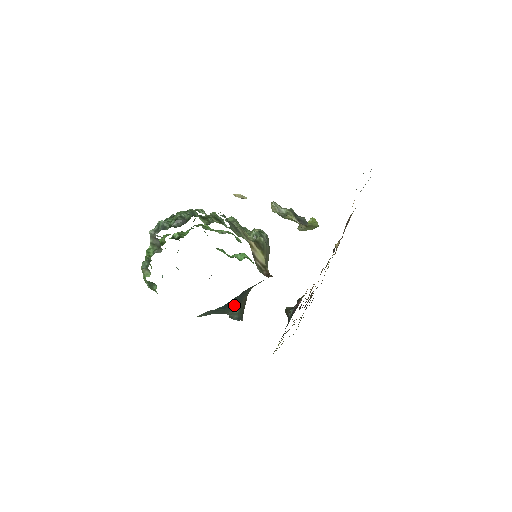
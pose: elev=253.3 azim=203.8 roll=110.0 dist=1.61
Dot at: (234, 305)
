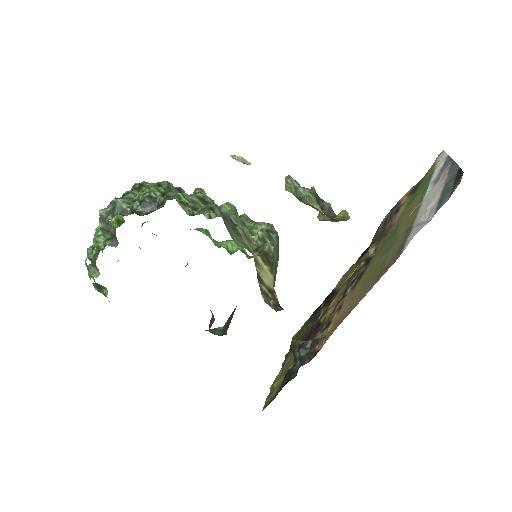
Dot at: occluded
